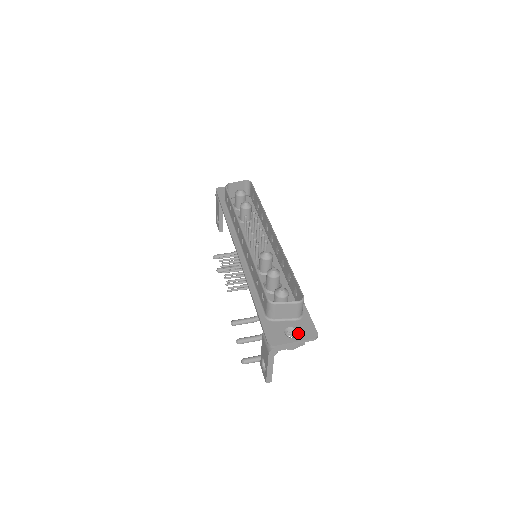
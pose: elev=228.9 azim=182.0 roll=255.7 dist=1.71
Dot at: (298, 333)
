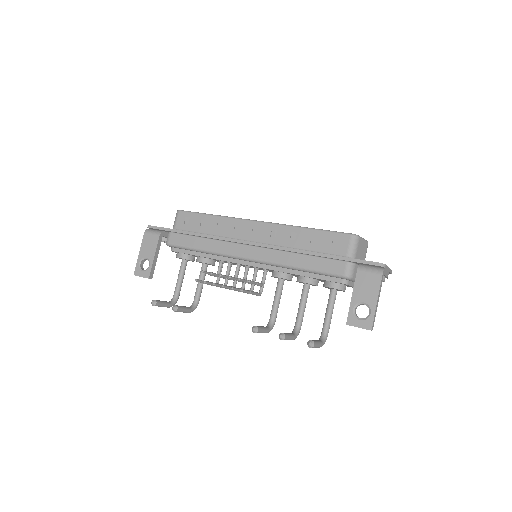
Dot at: occluded
